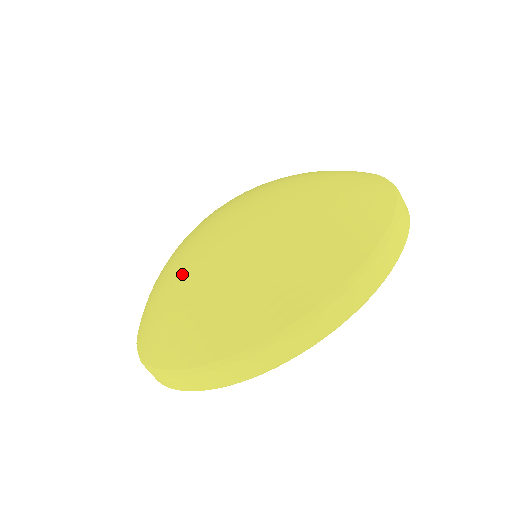
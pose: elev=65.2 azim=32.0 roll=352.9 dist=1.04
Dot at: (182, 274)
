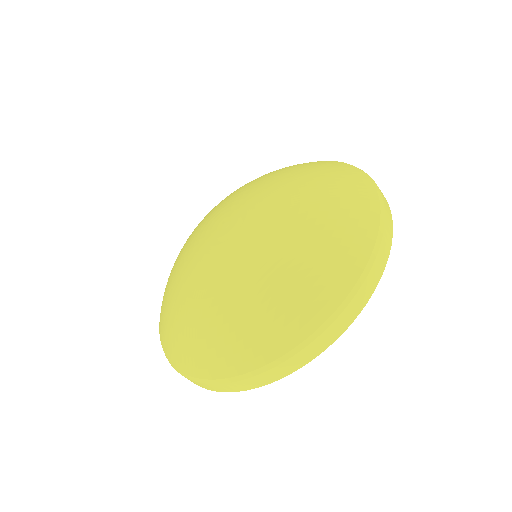
Dot at: (213, 290)
